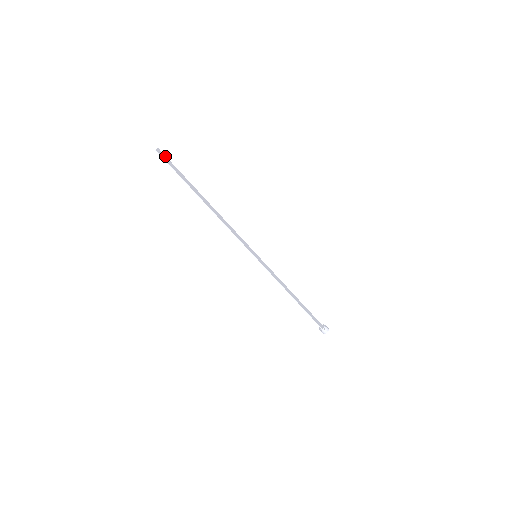
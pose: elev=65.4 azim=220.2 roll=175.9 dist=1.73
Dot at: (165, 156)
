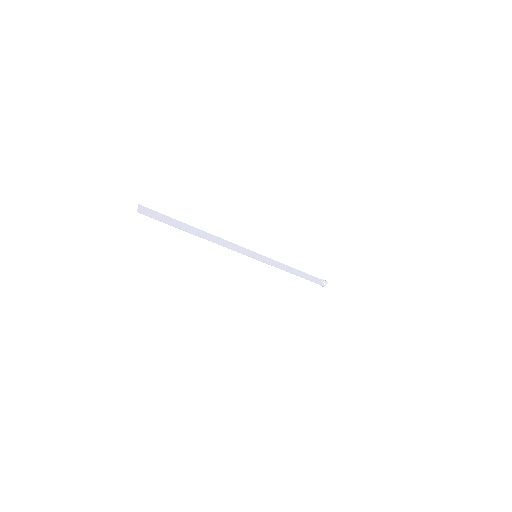
Dot at: (148, 209)
